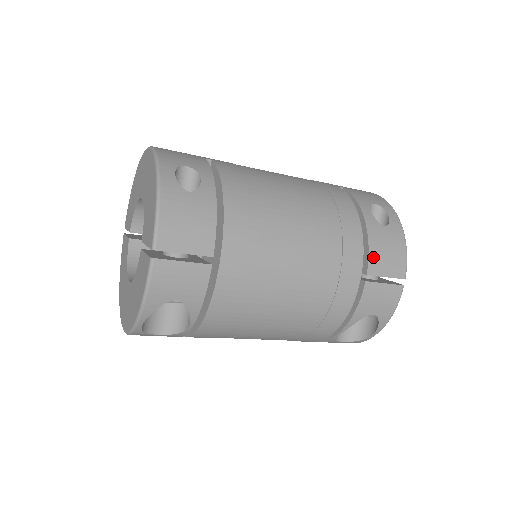
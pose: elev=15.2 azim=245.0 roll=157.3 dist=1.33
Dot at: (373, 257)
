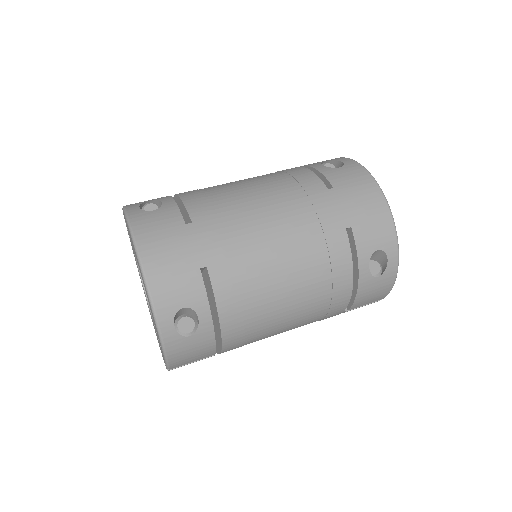
Dot at: (357, 303)
